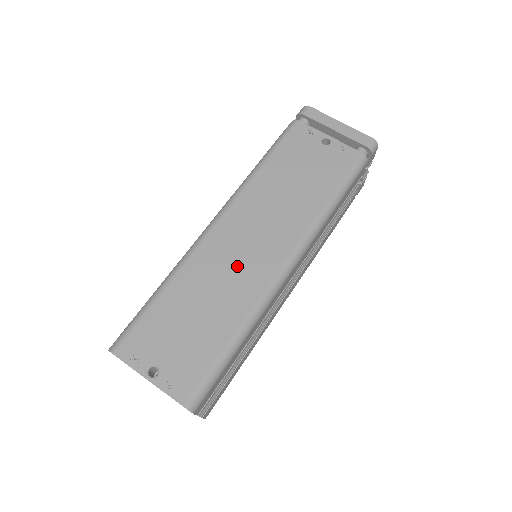
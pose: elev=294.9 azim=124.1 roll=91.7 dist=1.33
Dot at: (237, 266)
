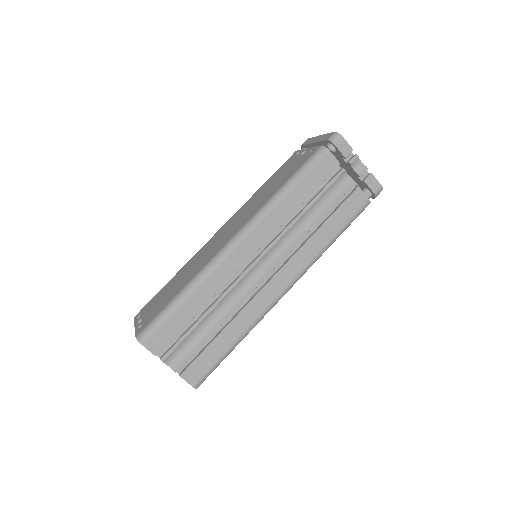
Dot at: (210, 250)
